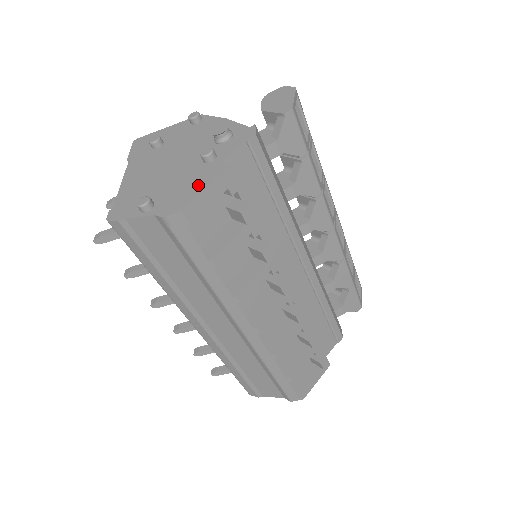
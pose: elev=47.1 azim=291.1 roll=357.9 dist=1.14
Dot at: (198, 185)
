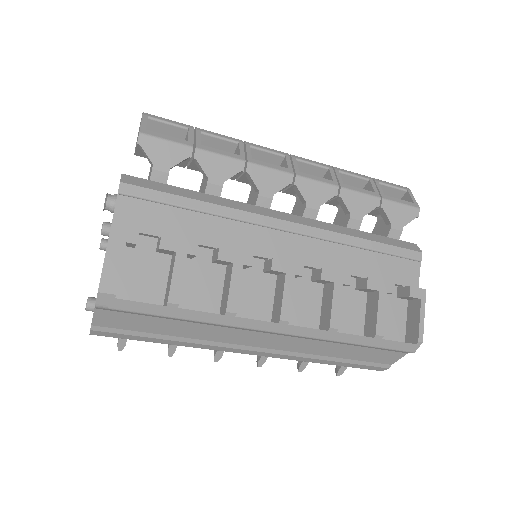
Dot at: occluded
